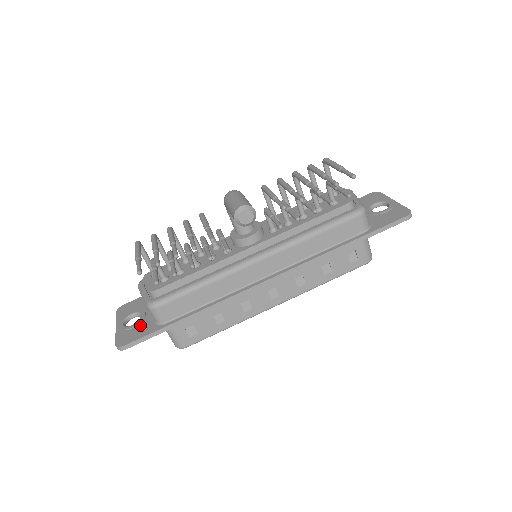
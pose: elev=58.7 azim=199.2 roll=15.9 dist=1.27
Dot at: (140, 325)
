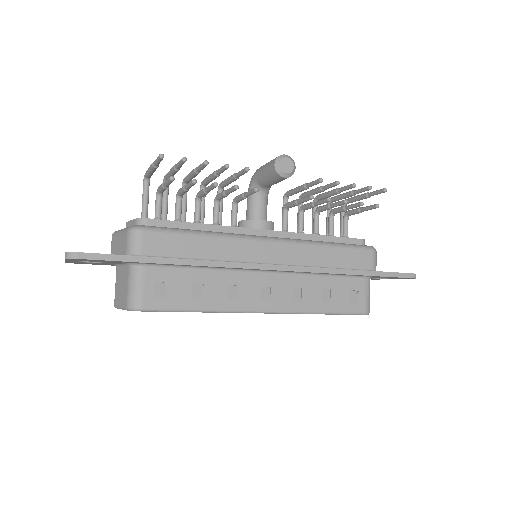
Dot at: occluded
